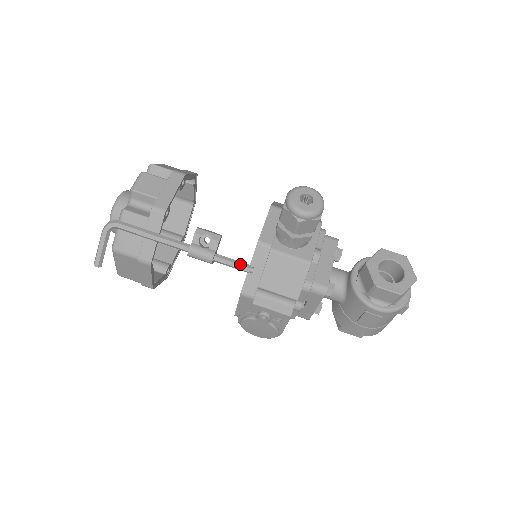
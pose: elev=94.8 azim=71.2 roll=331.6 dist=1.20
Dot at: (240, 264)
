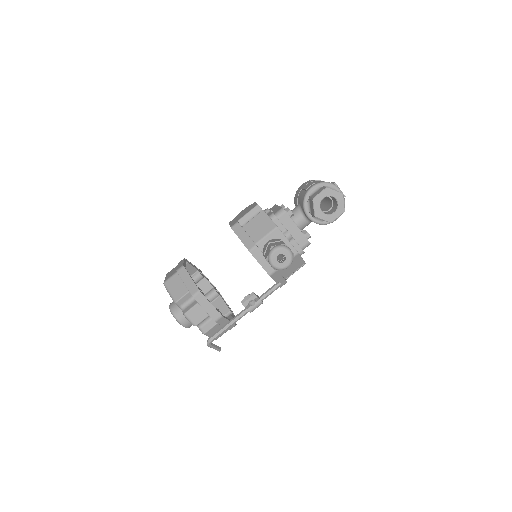
Dot at: (274, 290)
